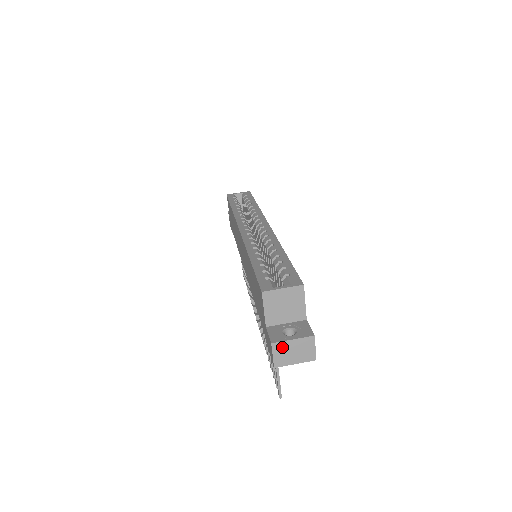
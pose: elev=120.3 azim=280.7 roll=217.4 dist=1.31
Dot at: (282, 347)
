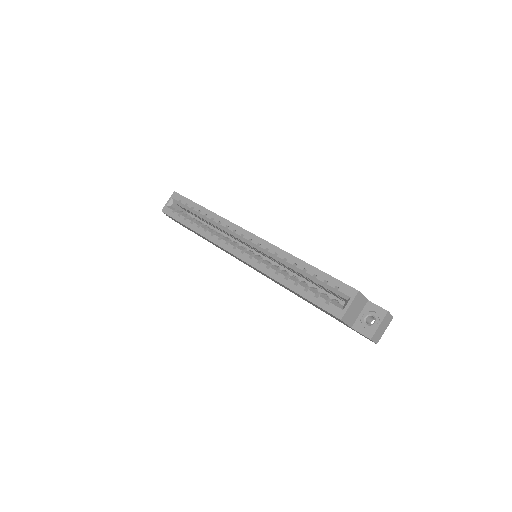
Dot at: (376, 334)
